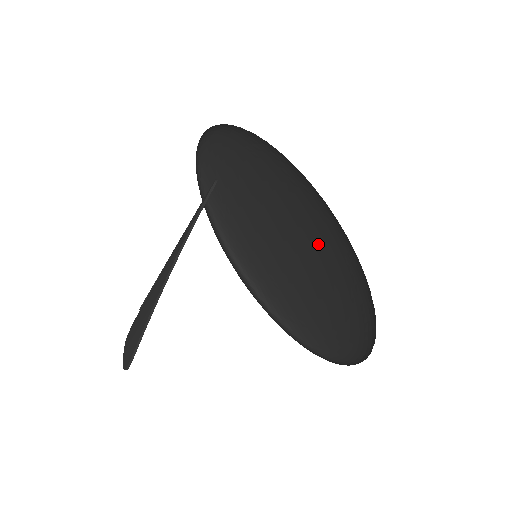
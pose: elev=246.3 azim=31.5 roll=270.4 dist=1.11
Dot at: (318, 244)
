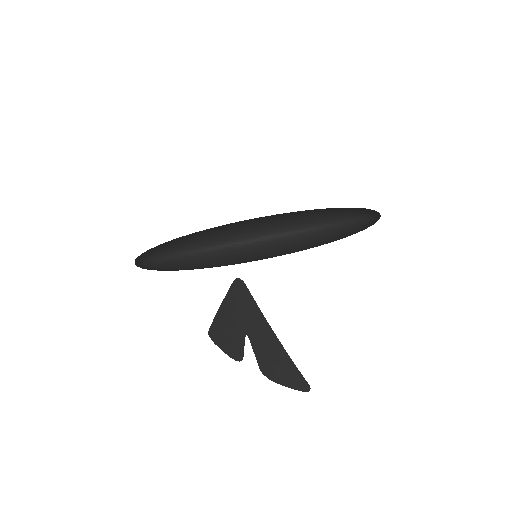
Dot at: occluded
